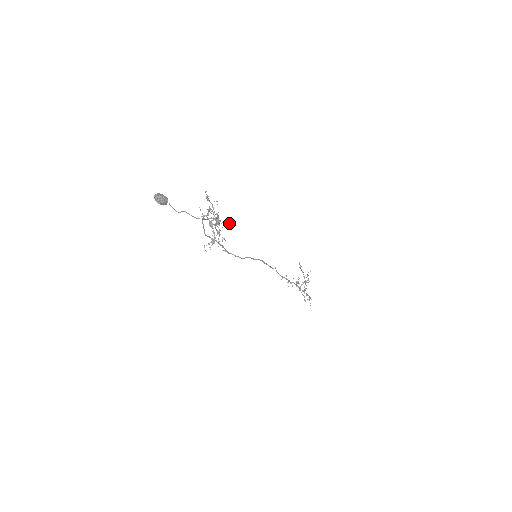
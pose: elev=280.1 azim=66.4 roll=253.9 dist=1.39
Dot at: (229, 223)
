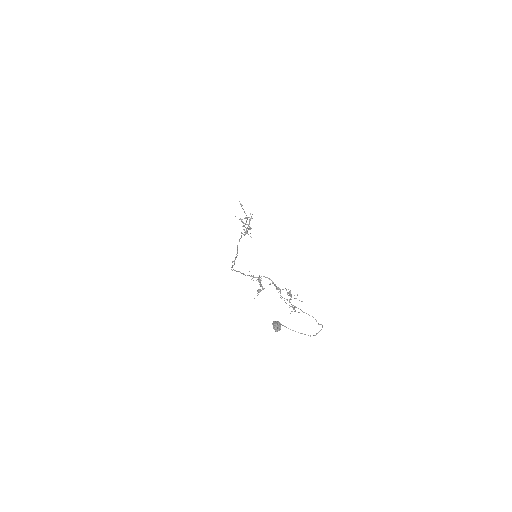
Dot at: (302, 301)
